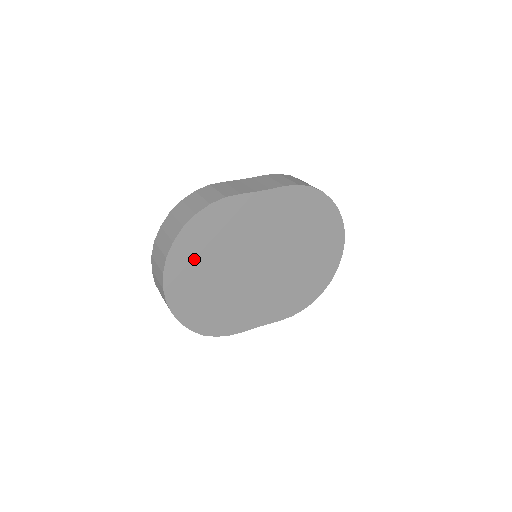
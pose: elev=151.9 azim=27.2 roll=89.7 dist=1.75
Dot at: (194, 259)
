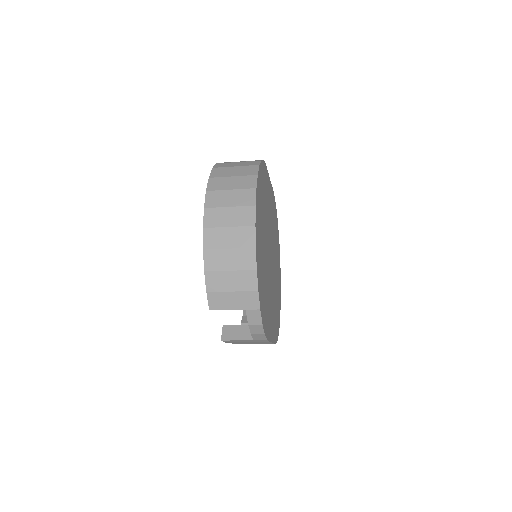
Dot at: (261, 210)
